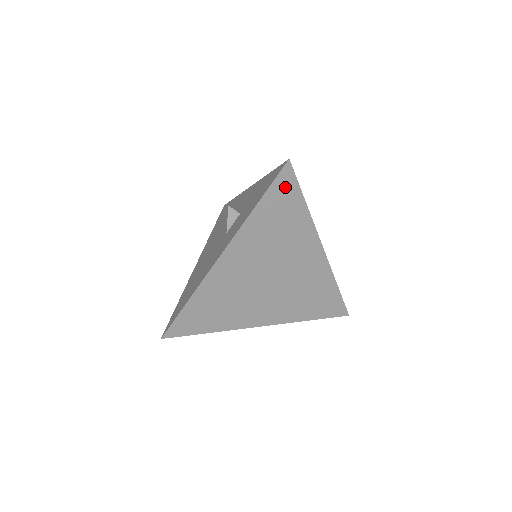
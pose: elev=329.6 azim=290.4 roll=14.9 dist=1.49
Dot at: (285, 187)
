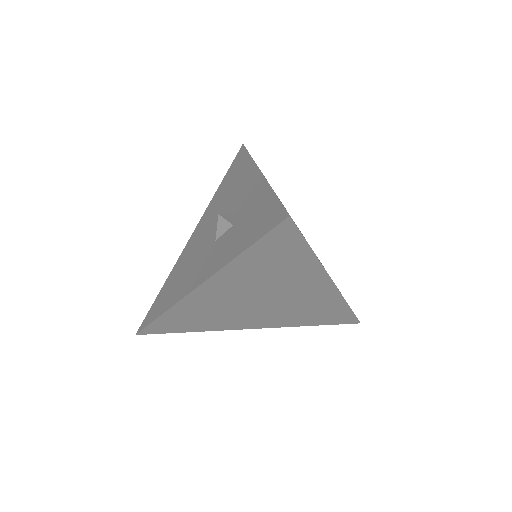
Dot at: (283, 239)
